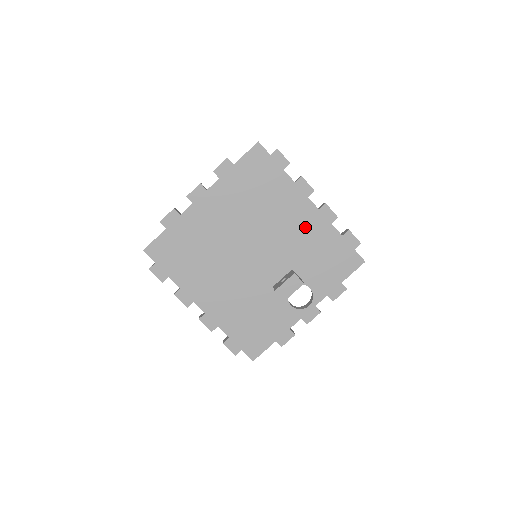
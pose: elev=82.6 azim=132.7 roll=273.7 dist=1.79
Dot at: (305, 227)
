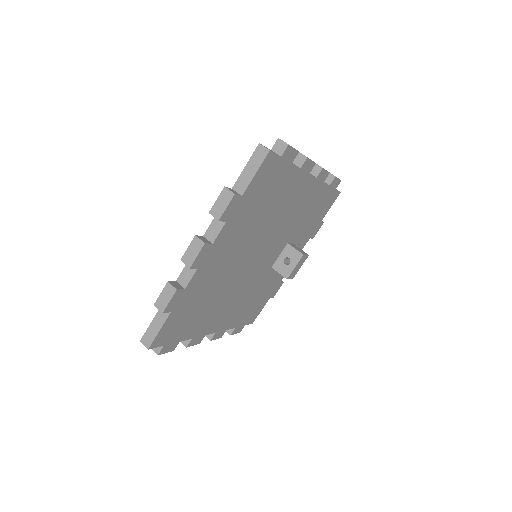
Dot at: (303, 202)
